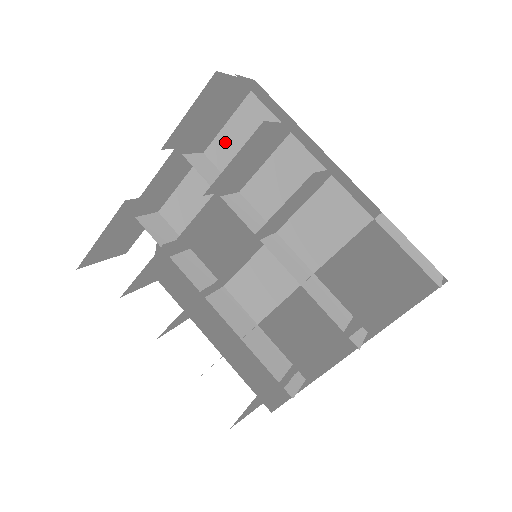
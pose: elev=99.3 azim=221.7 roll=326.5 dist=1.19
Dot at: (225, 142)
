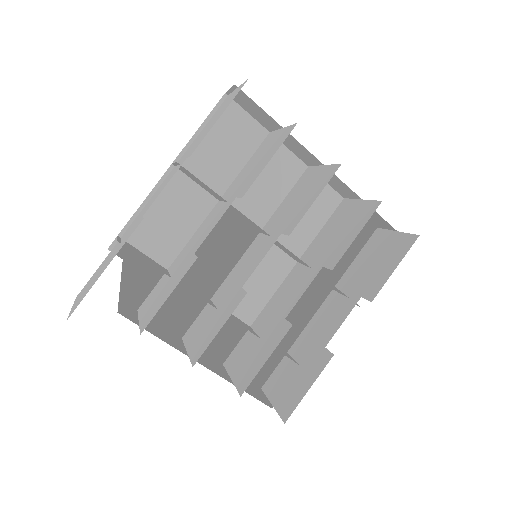
Dot at: (199, 153)
